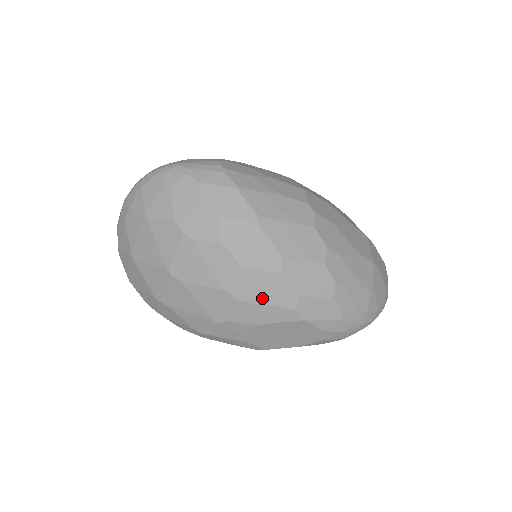
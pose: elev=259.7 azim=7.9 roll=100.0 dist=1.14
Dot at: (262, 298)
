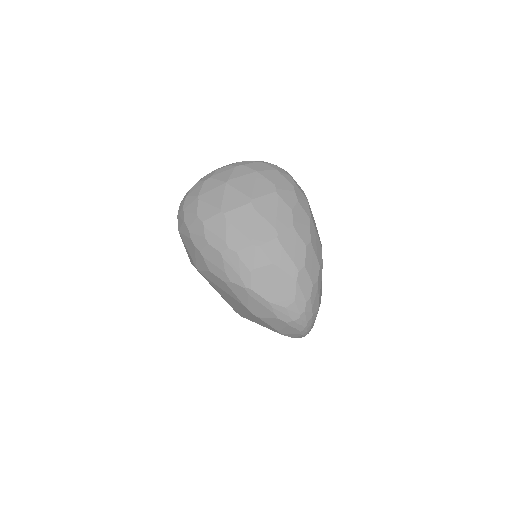
Dot at: (289, 250)
